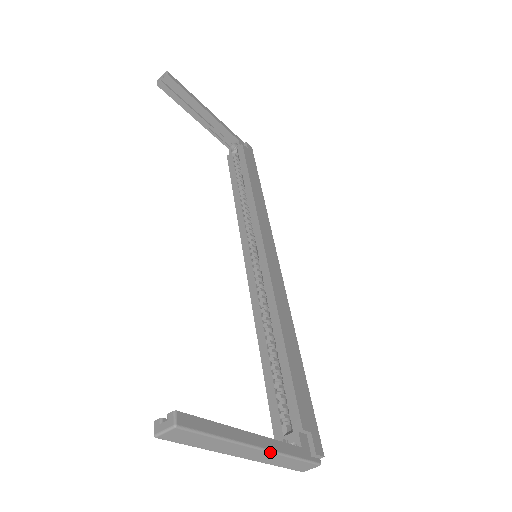
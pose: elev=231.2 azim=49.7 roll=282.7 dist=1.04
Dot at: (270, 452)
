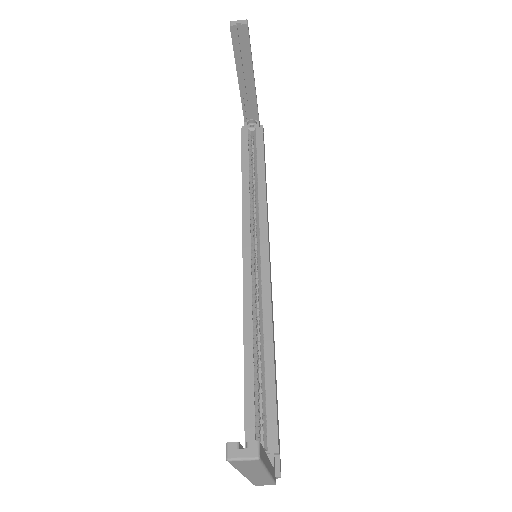
Dot at: (270, 476)
